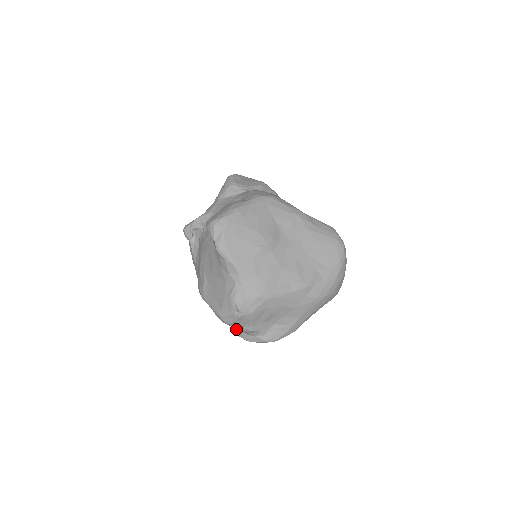
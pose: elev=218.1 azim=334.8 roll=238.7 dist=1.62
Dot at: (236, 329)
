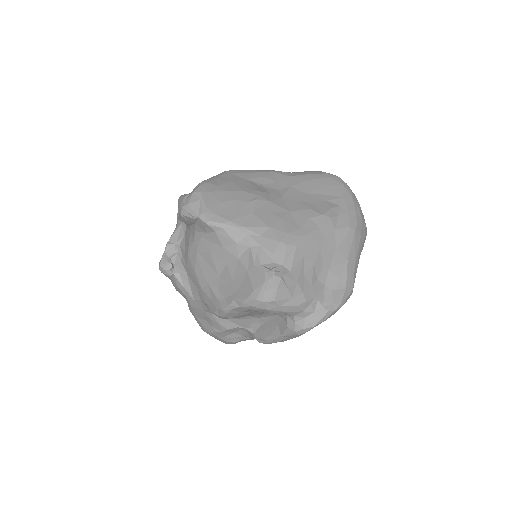
Dot at: (286, 328)
